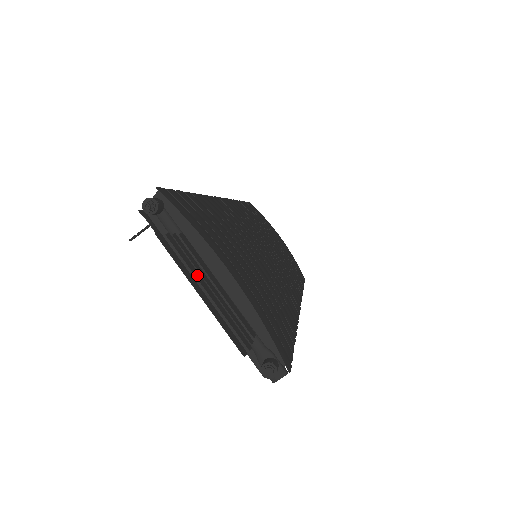
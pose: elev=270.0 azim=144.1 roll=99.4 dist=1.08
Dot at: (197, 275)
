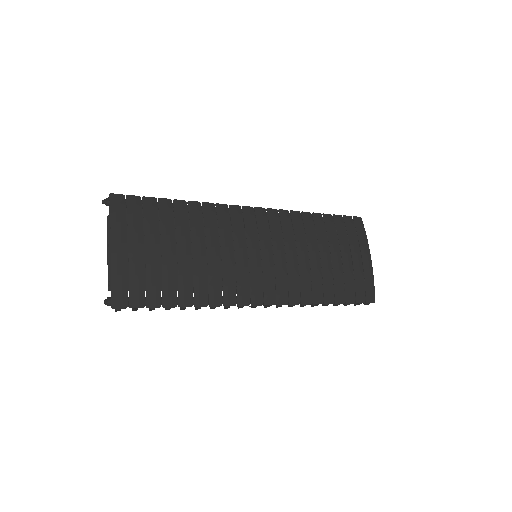
Dot at: occluded
